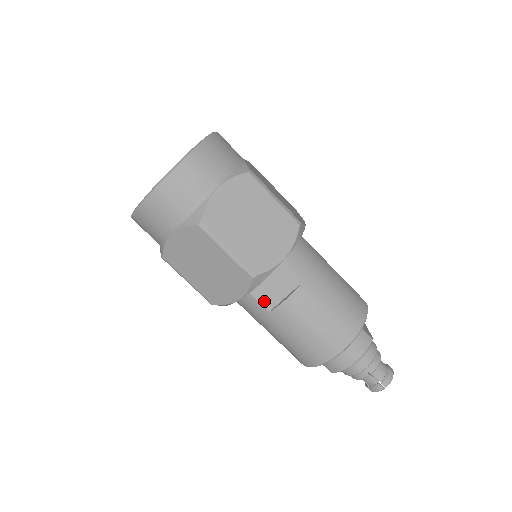
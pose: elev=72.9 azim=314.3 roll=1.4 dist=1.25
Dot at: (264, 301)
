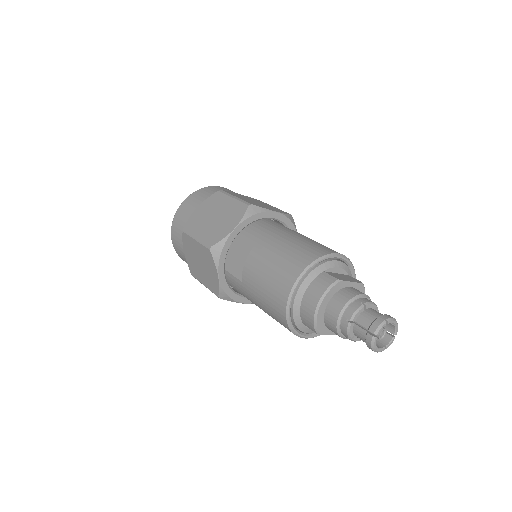
Dot at: (237, 274)
